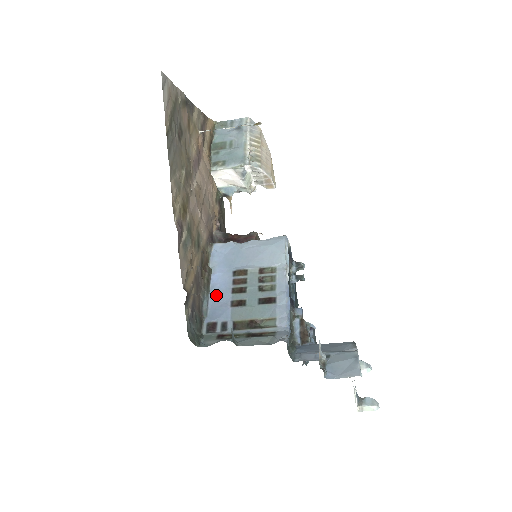
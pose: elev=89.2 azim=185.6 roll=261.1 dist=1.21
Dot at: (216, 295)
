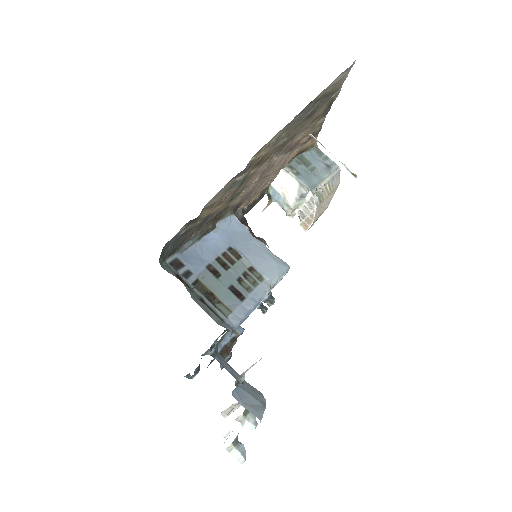
Dot at: (202, 247)
